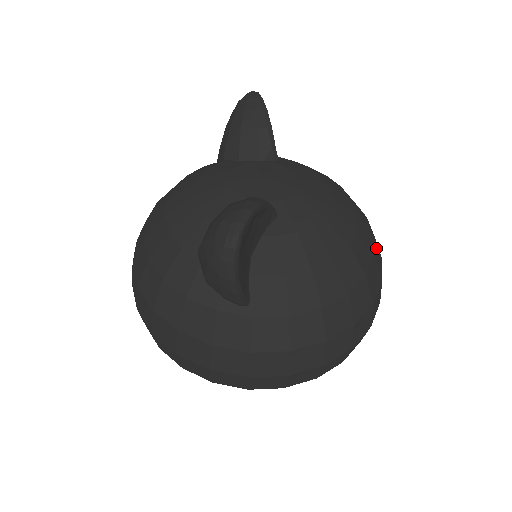
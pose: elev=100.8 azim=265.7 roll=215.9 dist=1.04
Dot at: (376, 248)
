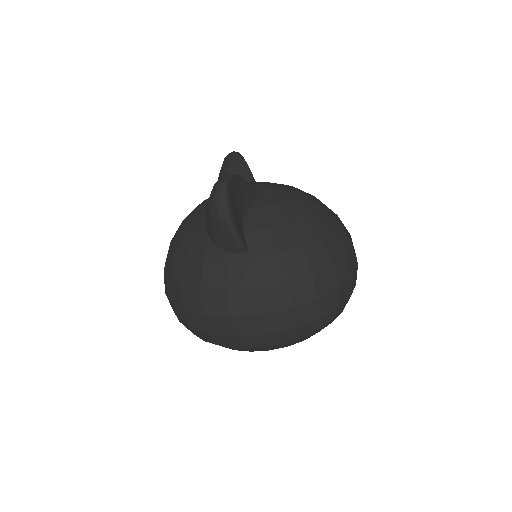
Dot at: (341, 222)
